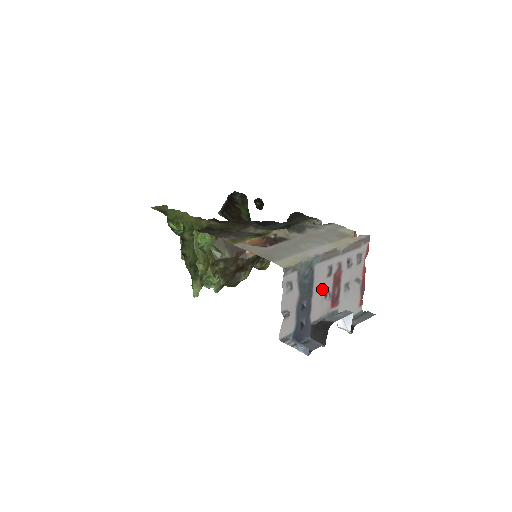
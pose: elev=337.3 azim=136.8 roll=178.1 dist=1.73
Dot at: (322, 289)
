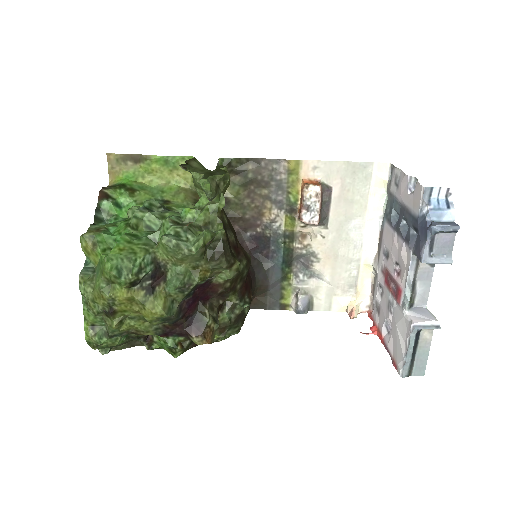
Dot at: (393, 252)
